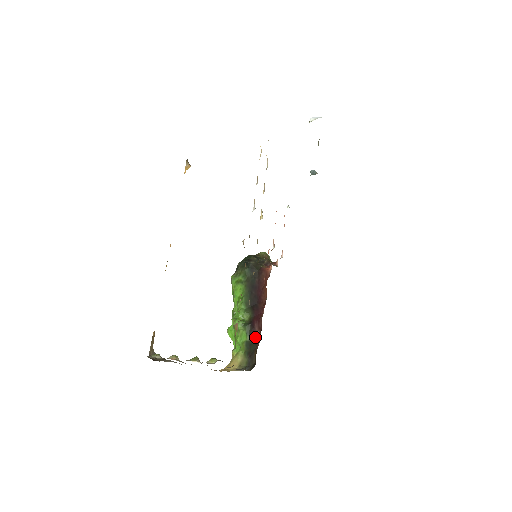
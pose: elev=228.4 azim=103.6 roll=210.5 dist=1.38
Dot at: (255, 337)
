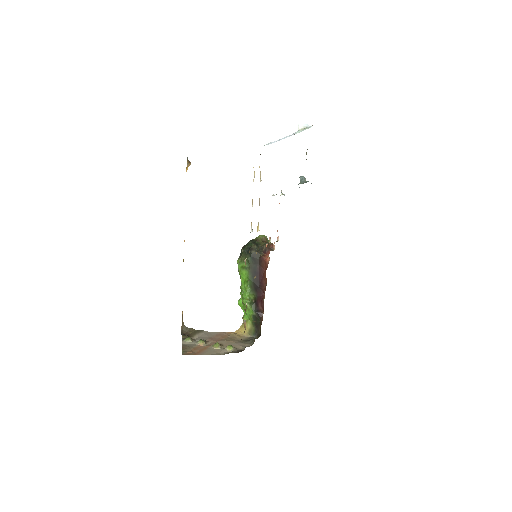
Dot at: (259, 313)
